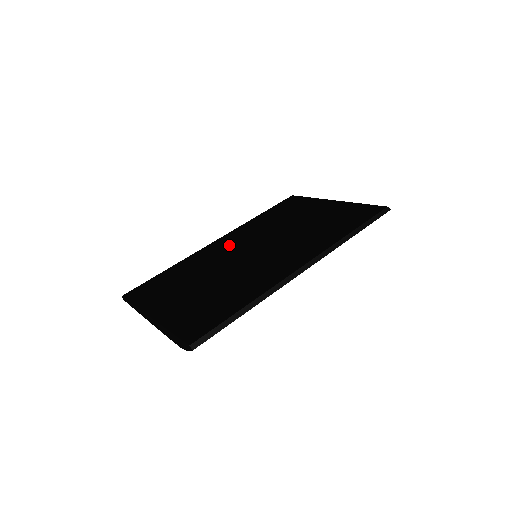
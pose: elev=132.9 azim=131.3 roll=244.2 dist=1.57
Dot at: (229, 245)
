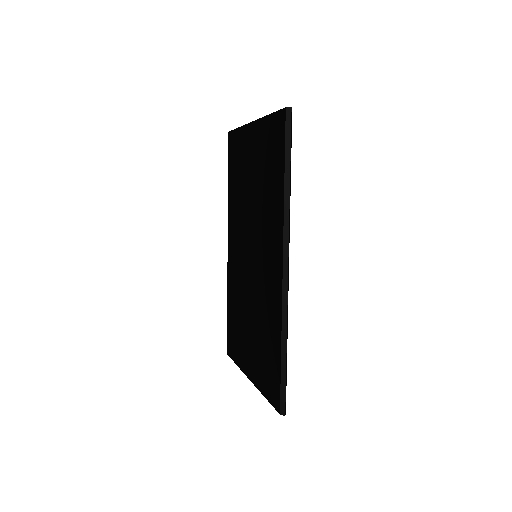
Dot at: (236, 252)
